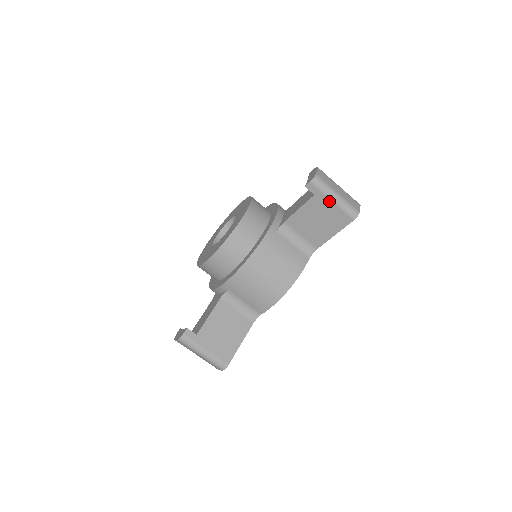
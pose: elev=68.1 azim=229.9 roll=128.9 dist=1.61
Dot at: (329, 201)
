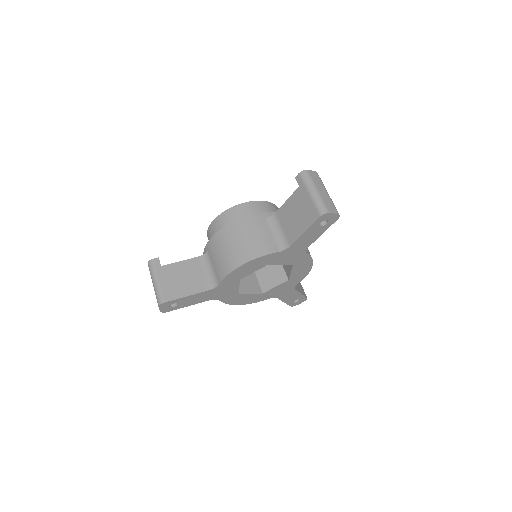
Dot at: (307, 194)
